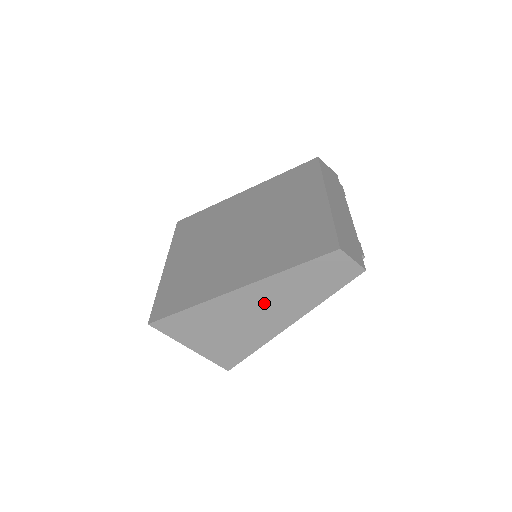
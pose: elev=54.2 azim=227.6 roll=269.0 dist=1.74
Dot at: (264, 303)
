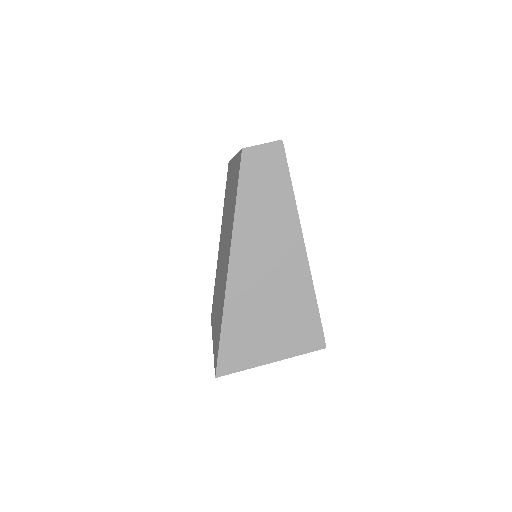
Dot at: (261, 254)
